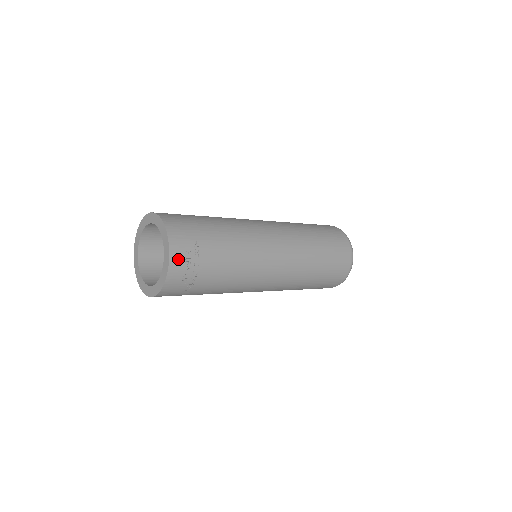
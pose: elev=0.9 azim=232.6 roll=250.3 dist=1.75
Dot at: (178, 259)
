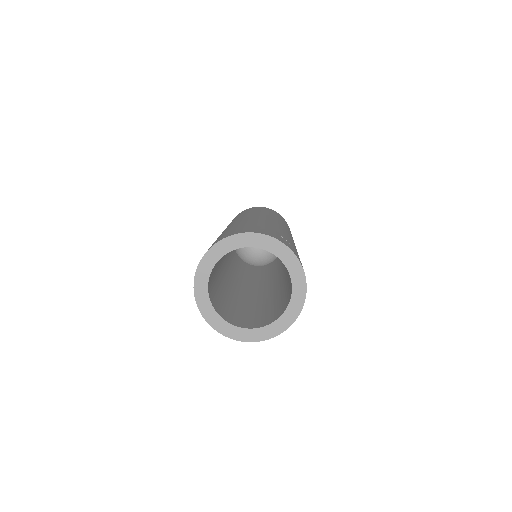
Dot at: (298, 258)
